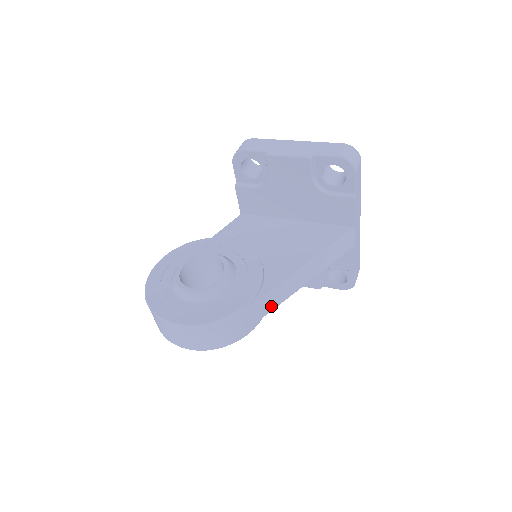
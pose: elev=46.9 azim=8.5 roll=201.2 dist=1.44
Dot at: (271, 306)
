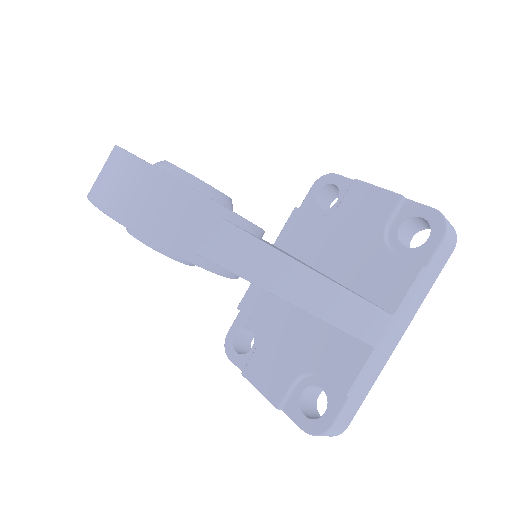
Dot at: (230, 258)
